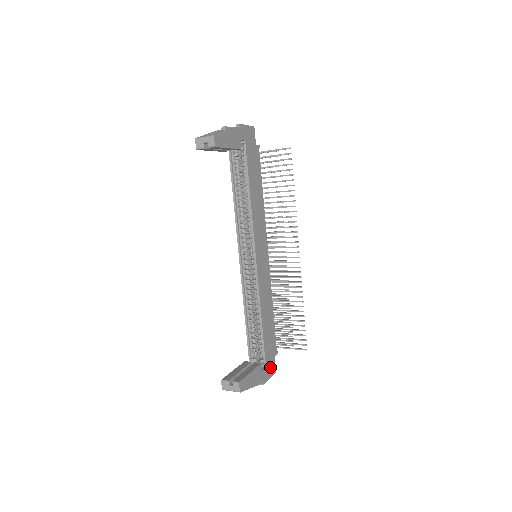
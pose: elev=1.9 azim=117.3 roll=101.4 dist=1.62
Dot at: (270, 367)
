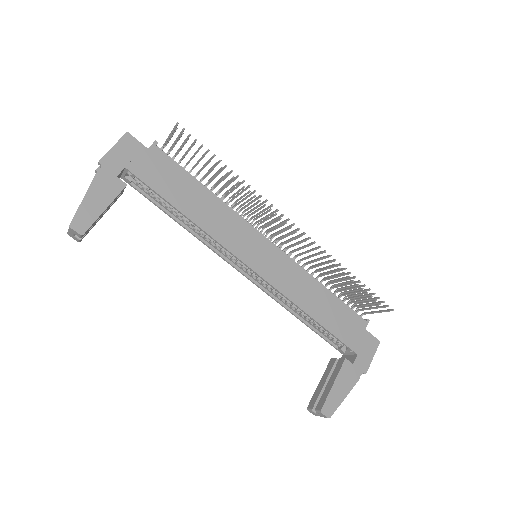
Dot at: (365, 347)
